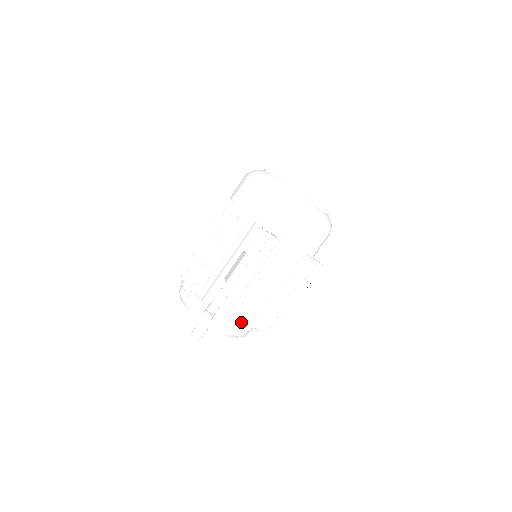
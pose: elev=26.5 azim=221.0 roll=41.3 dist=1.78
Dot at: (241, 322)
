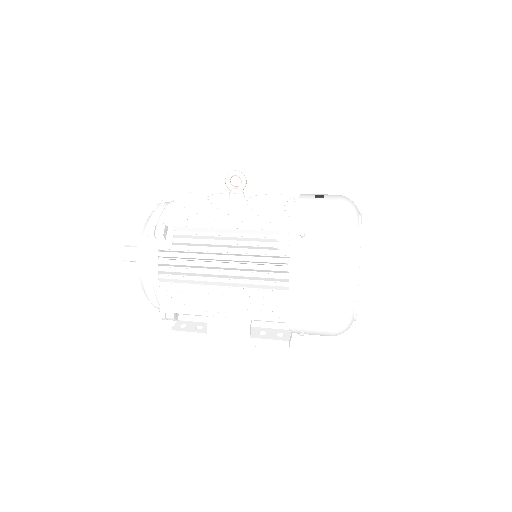
Dot at: occluded
